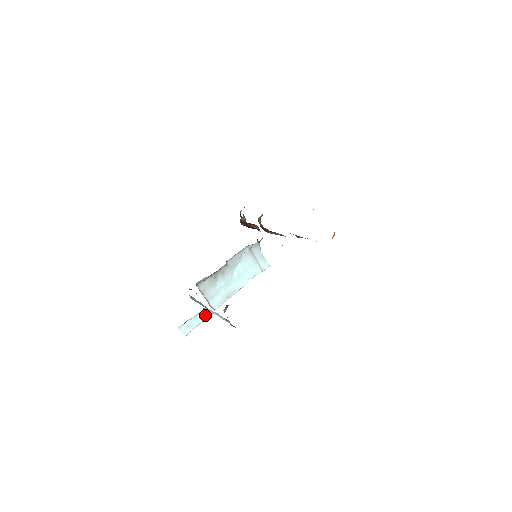
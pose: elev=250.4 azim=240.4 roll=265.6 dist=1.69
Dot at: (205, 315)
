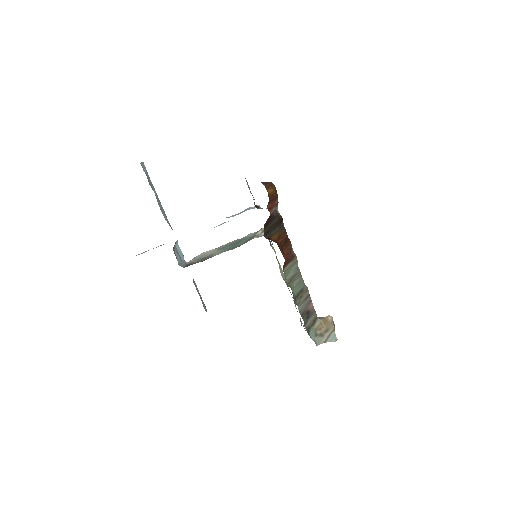
Dot at: occluded
